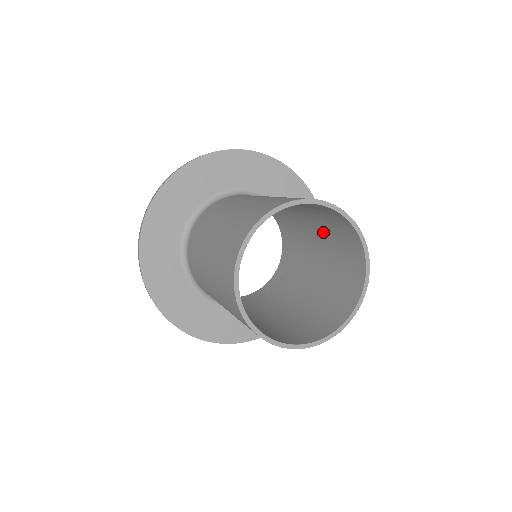
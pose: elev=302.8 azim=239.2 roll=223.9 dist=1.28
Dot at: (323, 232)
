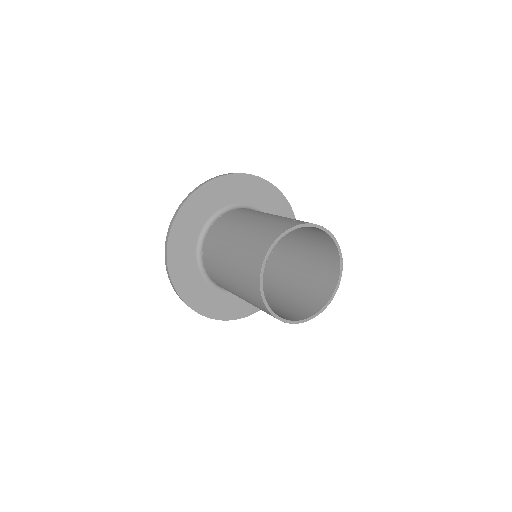
Dot at: occluded
